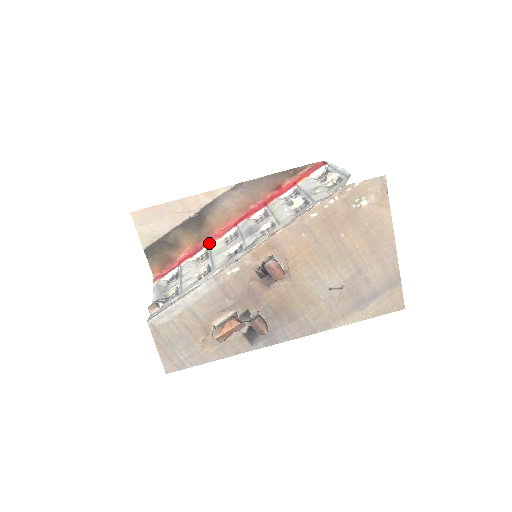
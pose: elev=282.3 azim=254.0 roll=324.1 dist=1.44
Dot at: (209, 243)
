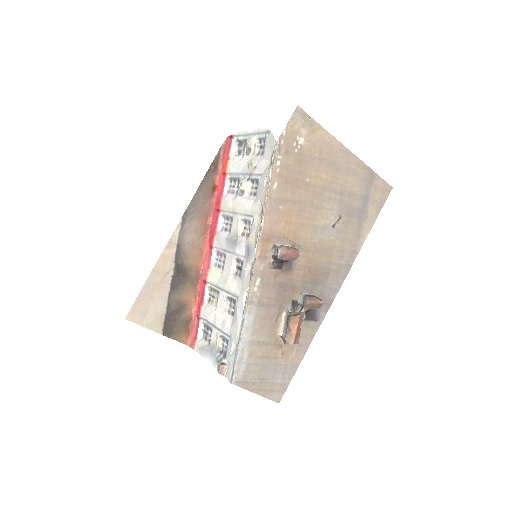
Dot at: (205, 280)
